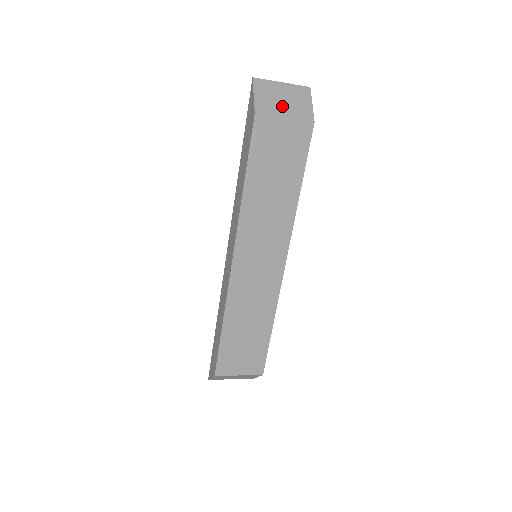
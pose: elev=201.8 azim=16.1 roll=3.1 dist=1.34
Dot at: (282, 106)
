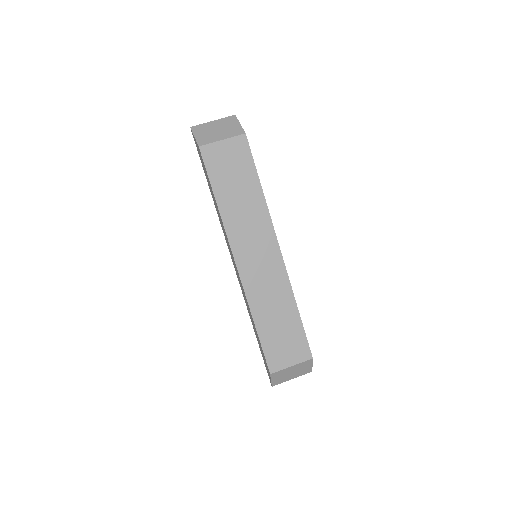
Dot at: (218, 134)
